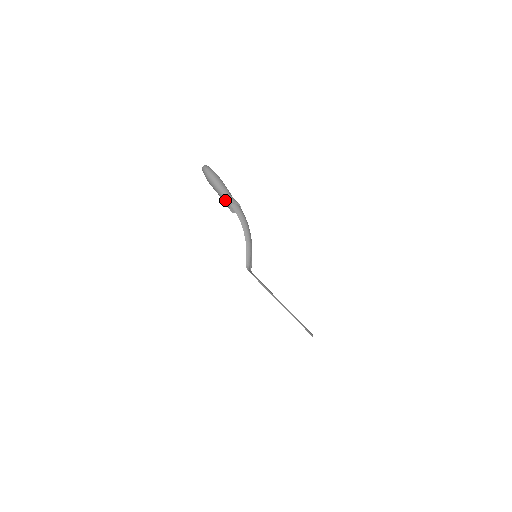
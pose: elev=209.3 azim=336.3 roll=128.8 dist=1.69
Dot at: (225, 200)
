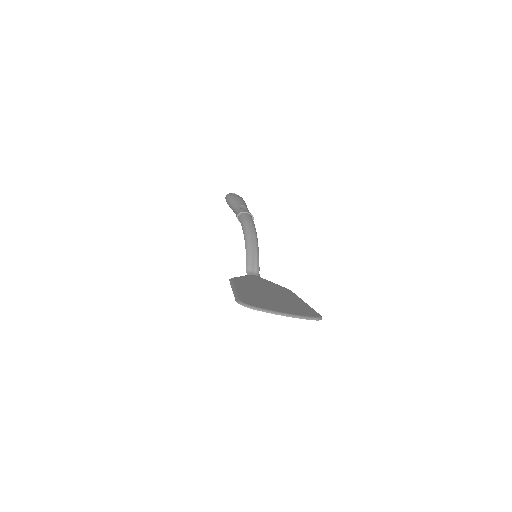
Dot at: occluded
